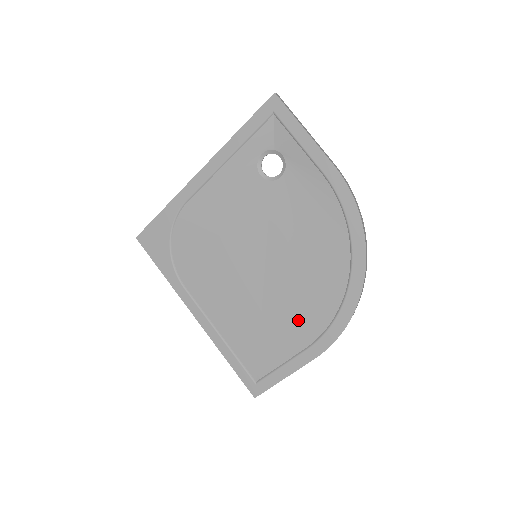
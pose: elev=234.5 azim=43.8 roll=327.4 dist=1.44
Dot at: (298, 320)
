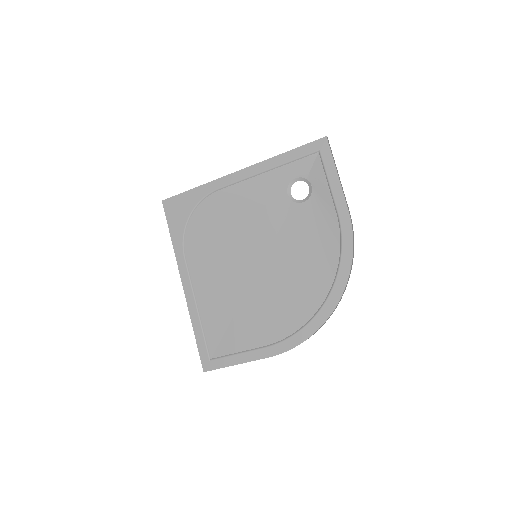
Dot at: (268, 321)
